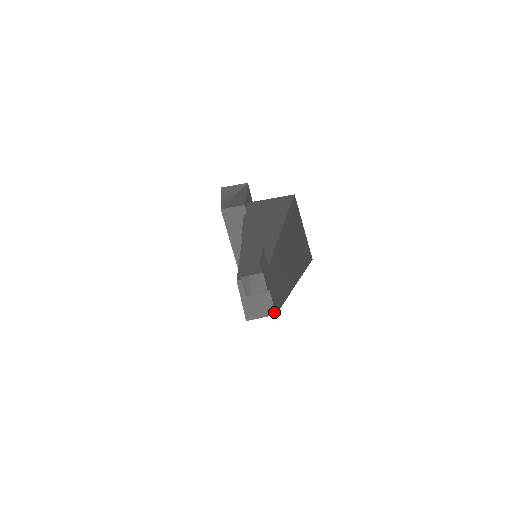
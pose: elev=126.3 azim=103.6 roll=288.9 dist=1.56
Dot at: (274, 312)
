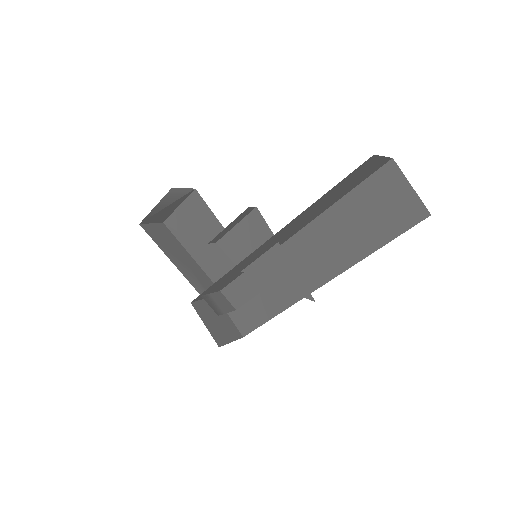
Dot at: (240, 335)
